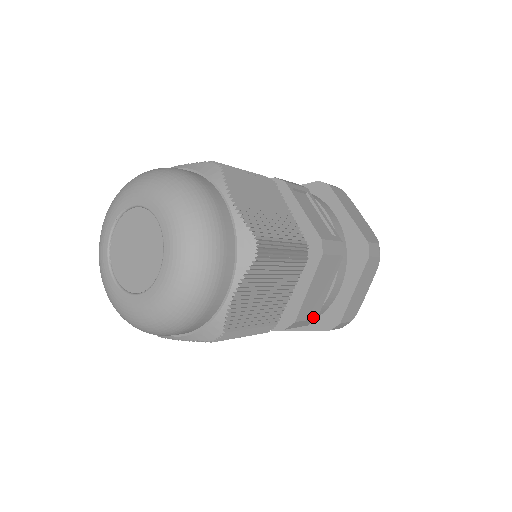
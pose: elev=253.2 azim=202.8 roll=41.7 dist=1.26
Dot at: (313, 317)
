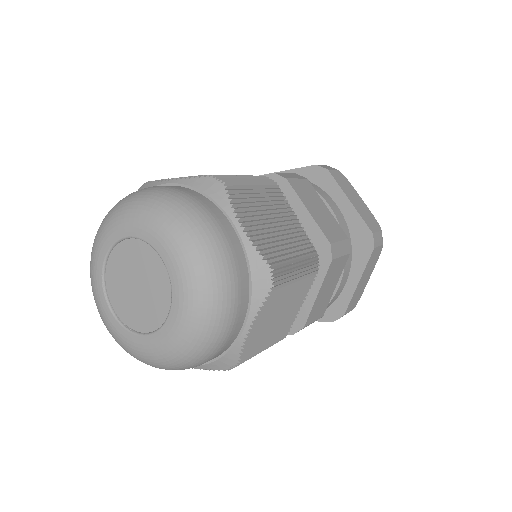
Dot at: (343, 238)
